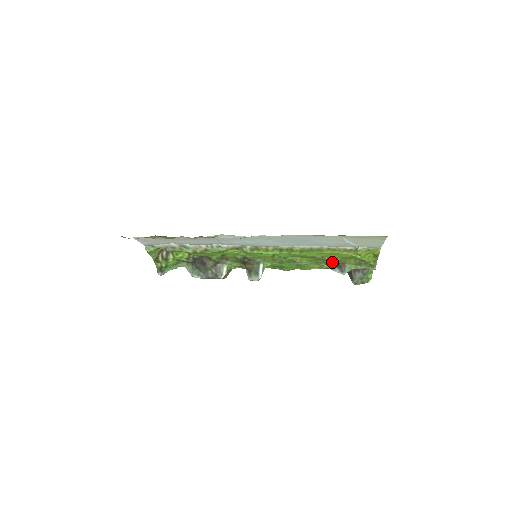
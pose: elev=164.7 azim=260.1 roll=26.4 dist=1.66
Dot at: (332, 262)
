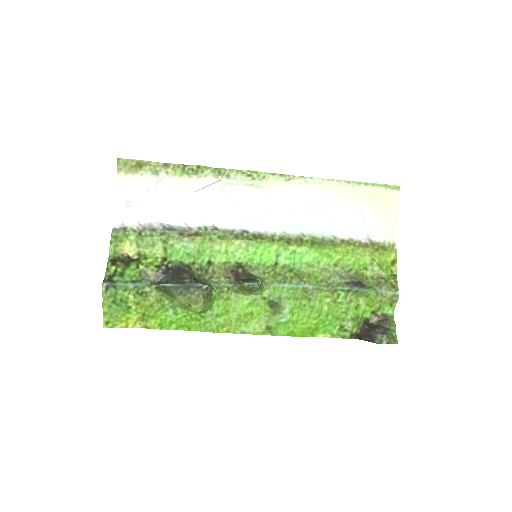
Dot at: (347, 280)
